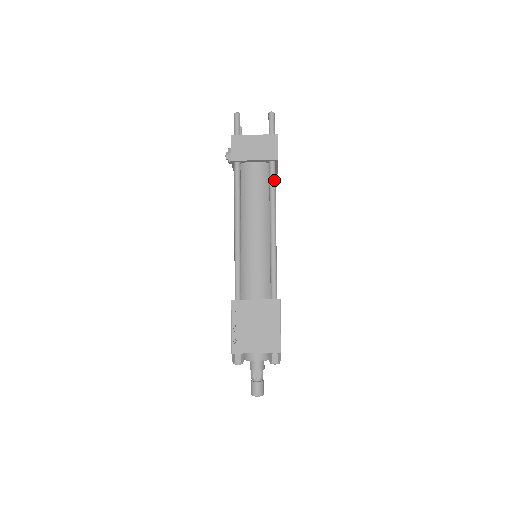
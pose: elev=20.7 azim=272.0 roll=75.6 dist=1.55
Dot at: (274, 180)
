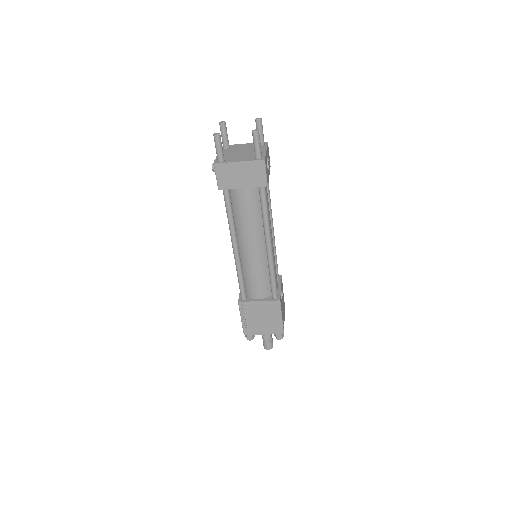
Dot at: (265, 203)
